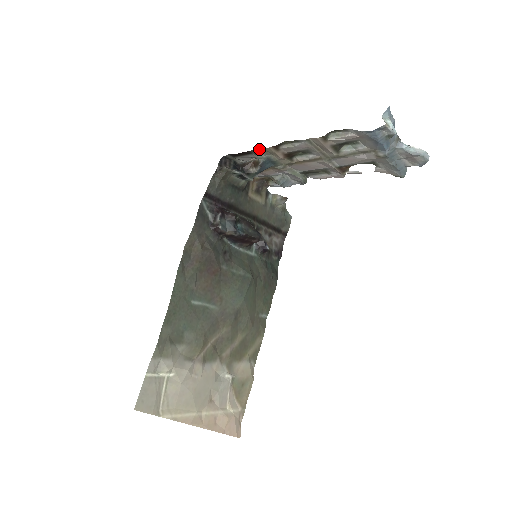
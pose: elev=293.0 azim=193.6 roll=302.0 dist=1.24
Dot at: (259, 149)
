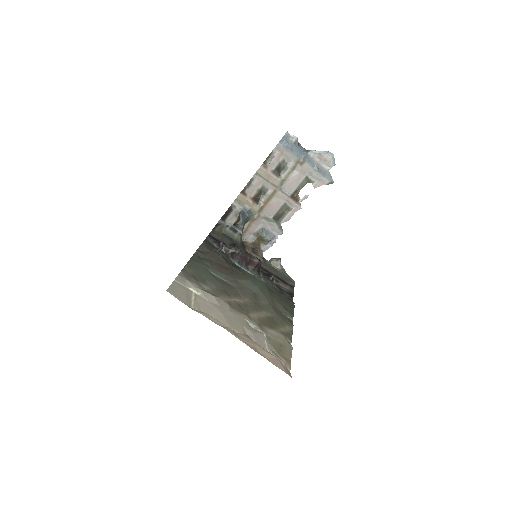
Dot at: (235, 202)
